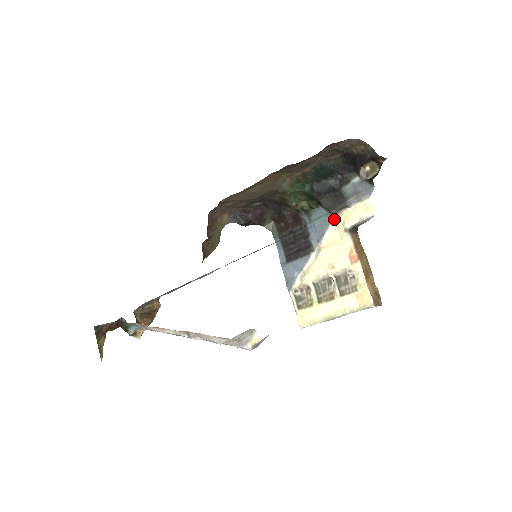
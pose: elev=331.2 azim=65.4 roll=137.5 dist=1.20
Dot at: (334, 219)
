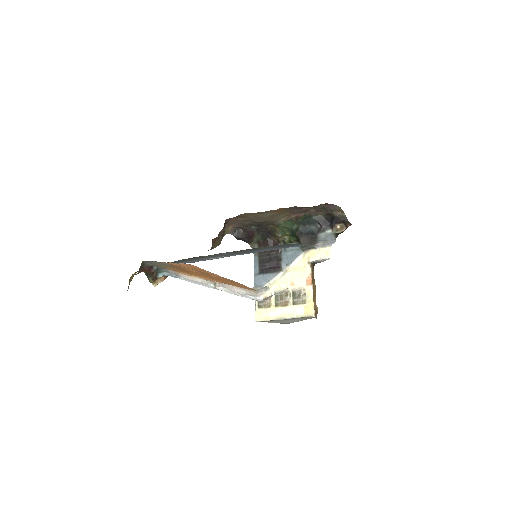
Dot at: (302, 254)
